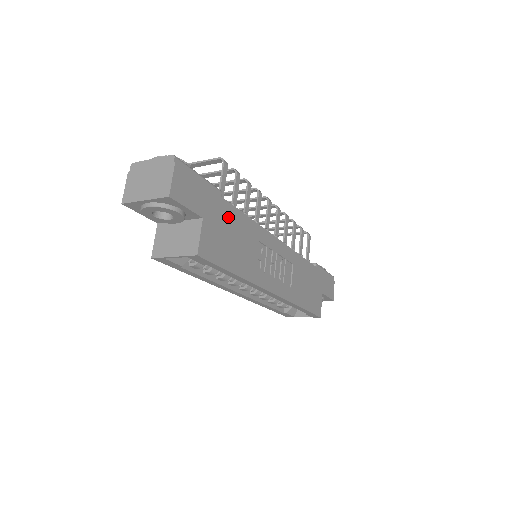
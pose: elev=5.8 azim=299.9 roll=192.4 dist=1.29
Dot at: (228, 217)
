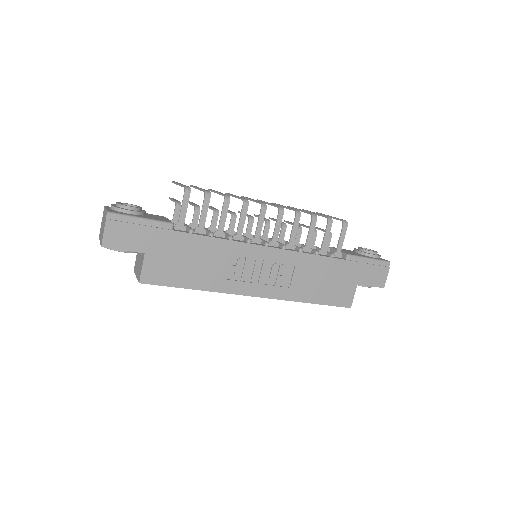
Dot at: (181, 244)
